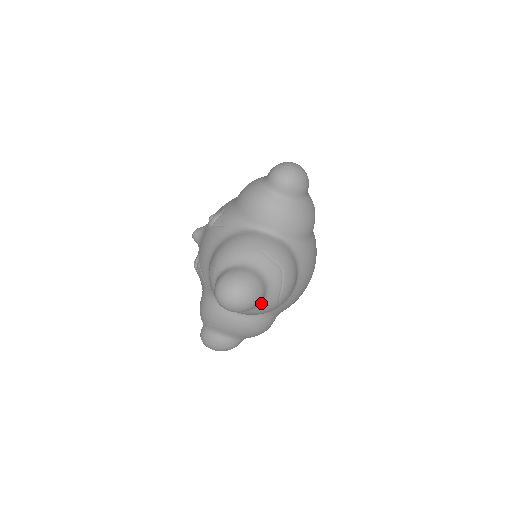
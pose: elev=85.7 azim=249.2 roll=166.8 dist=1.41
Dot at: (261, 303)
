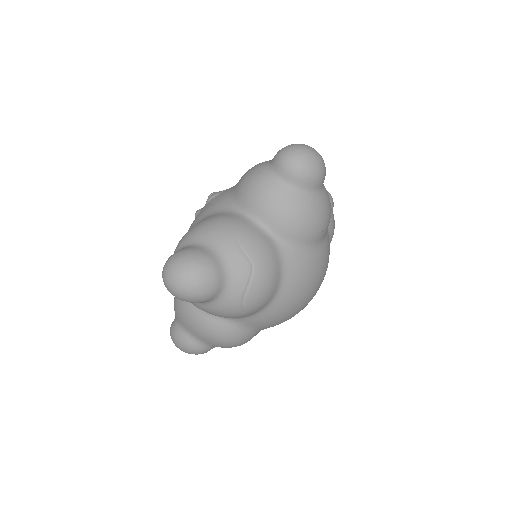
Dot at: (216, 300)
